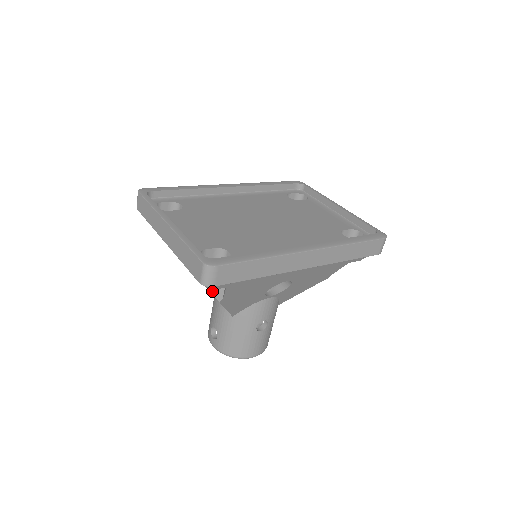
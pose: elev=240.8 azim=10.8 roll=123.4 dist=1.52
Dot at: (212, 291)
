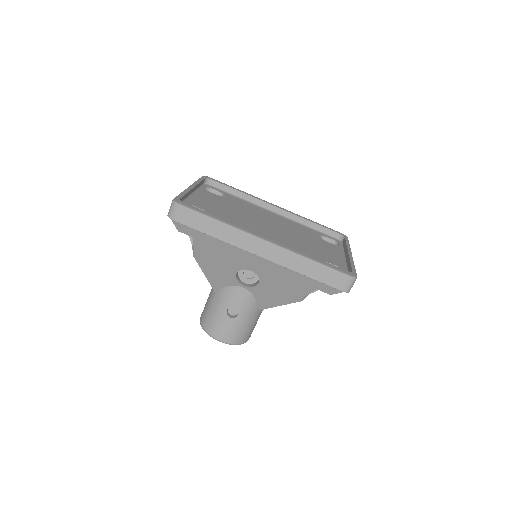
Dot at: (193, 246)
